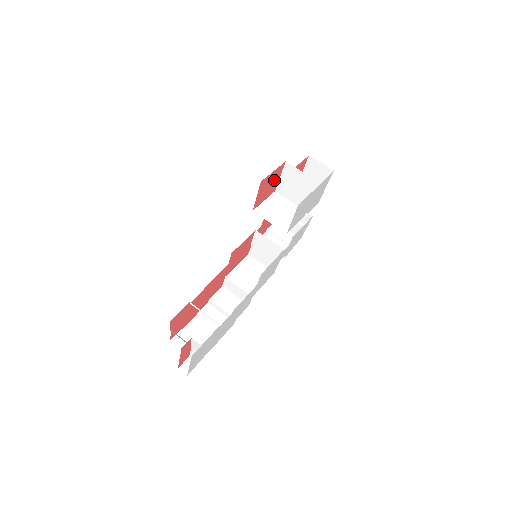
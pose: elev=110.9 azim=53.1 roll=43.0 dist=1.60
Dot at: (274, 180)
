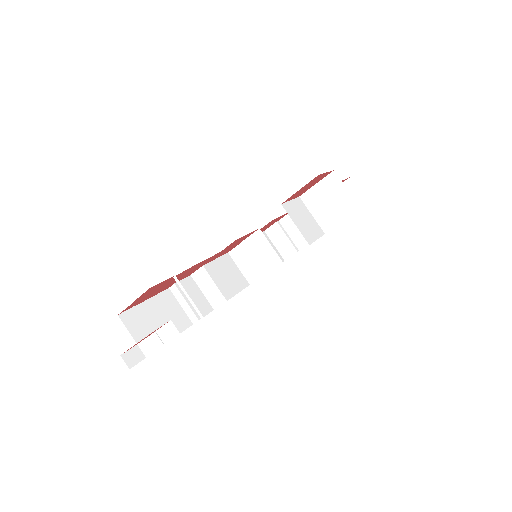
Dot at: (313, 183)
